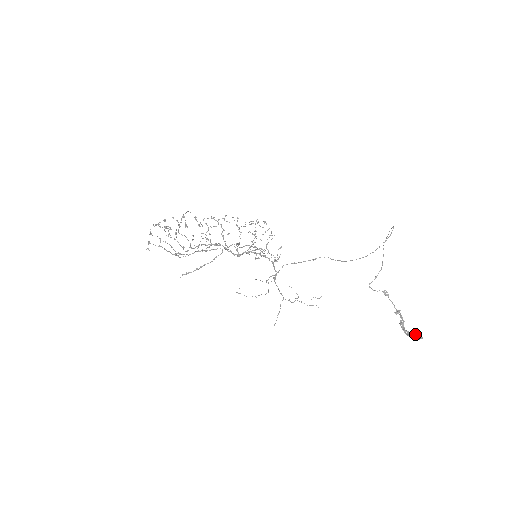
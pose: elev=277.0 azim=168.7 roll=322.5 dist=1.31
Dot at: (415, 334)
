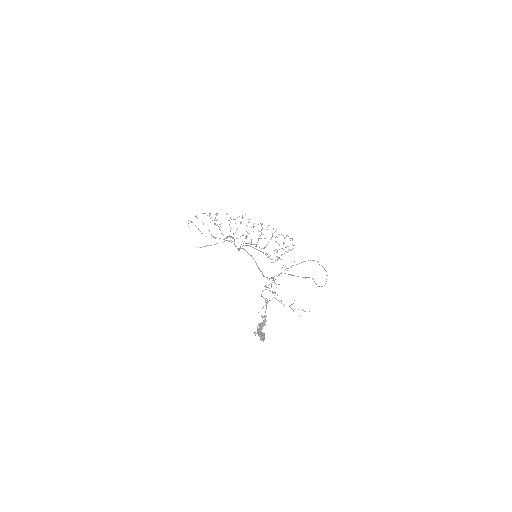
Dot at: (260, 335)
